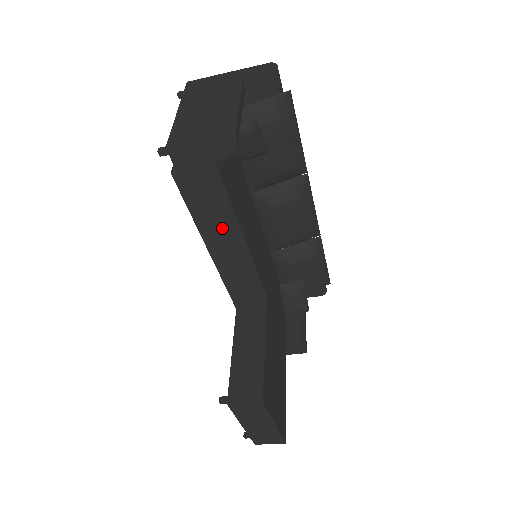
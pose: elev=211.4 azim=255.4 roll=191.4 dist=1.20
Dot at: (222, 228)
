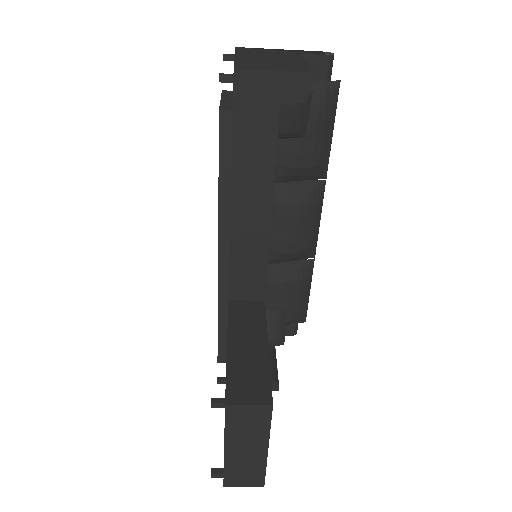
Dot at: (252, 193)
